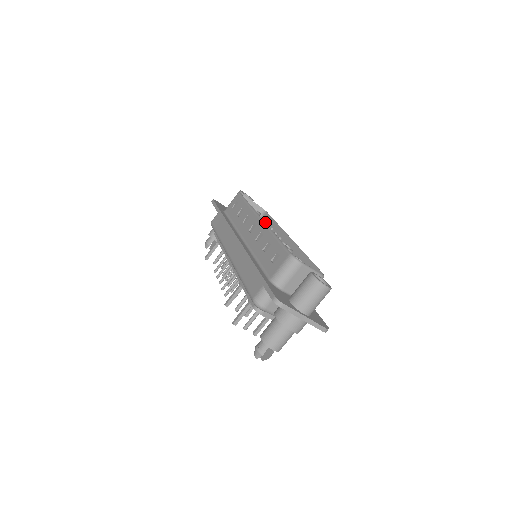
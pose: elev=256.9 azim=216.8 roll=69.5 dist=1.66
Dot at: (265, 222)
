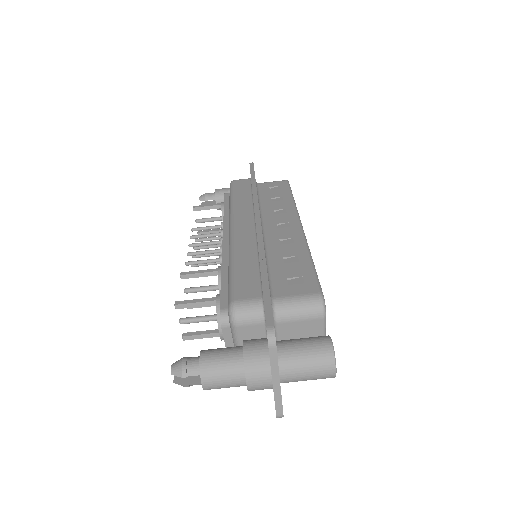
Dot at: occluded
